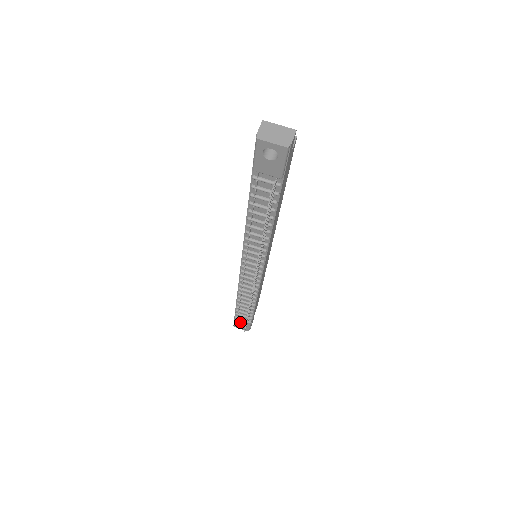
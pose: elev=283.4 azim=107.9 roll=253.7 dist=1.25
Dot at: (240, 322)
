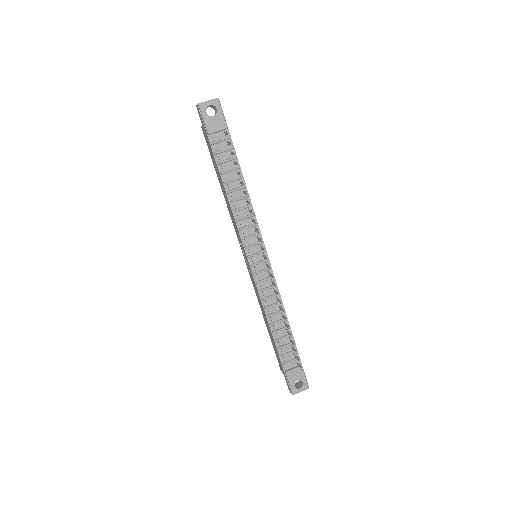
Dot at: (294, 376)
